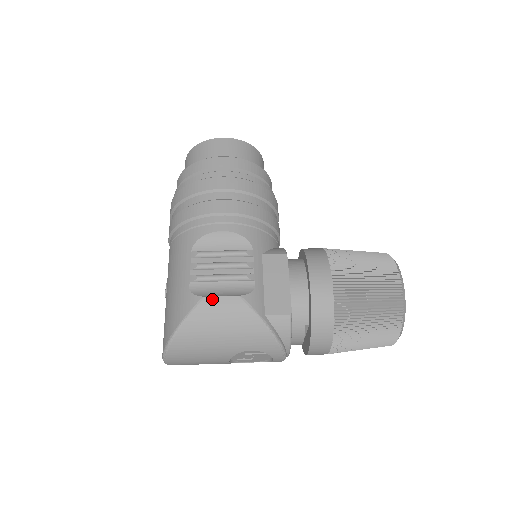
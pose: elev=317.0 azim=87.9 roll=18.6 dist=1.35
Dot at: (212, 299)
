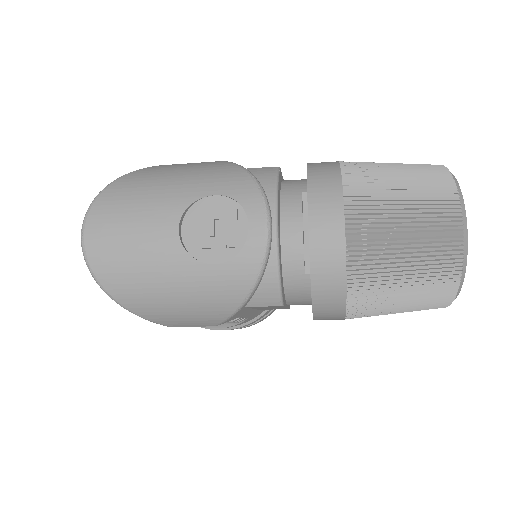
Dot at: occluded
